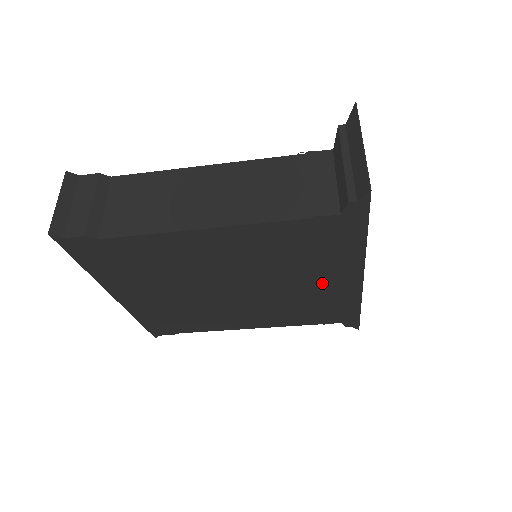
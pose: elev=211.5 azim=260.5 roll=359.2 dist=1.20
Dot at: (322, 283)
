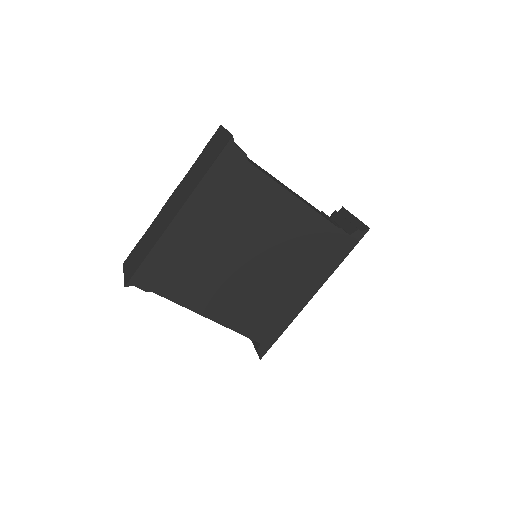
Dot at: (294, 288)
